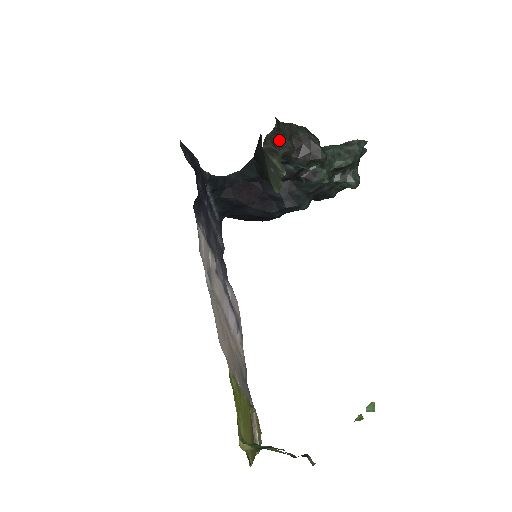
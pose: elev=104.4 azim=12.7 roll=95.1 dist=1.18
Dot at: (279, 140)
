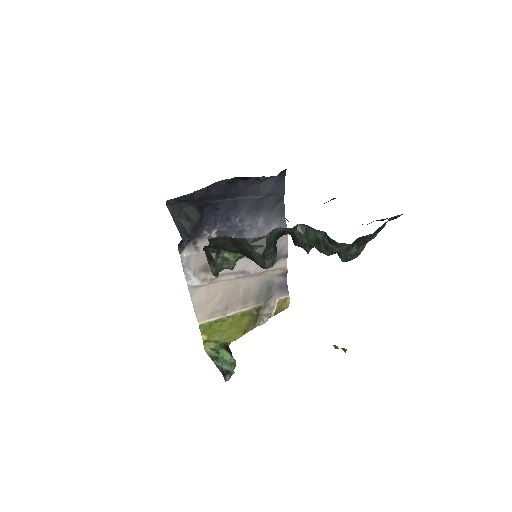
Dot at: (220, 247)
